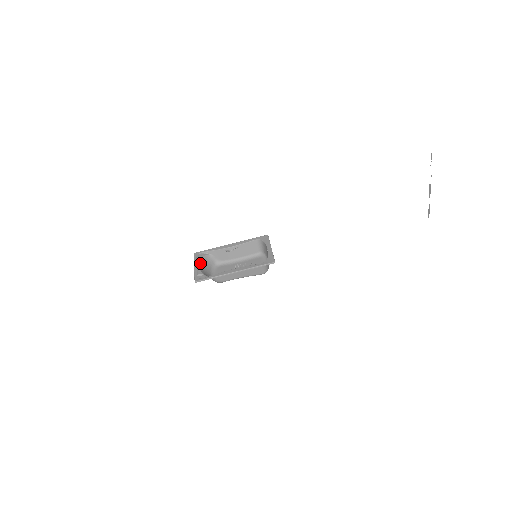
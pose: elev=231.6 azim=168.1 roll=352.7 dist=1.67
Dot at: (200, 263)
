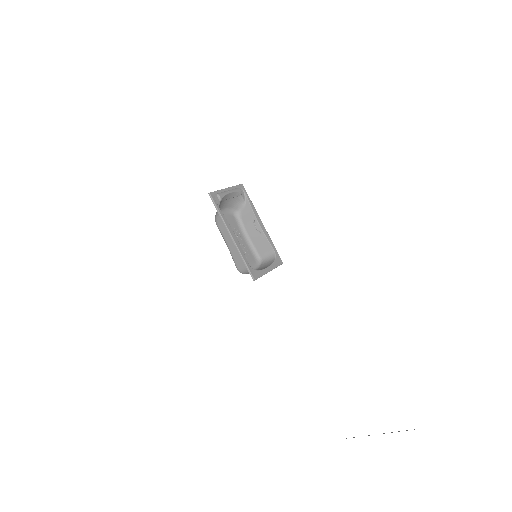
Dot at: (233, 194)
